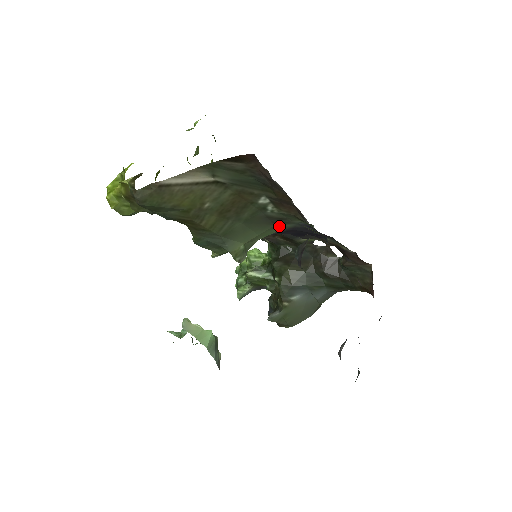
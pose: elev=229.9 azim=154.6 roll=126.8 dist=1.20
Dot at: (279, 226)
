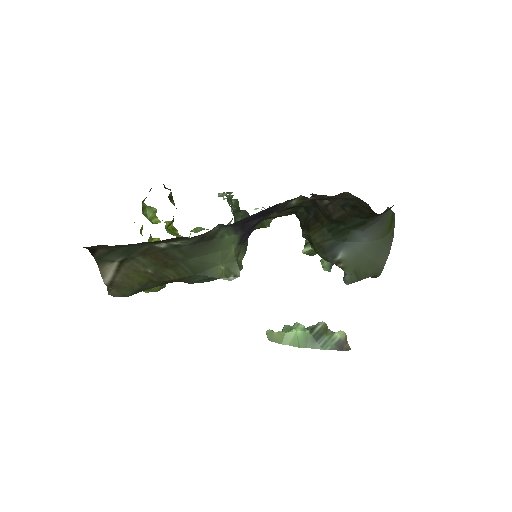
Dot at: (220, 236)
